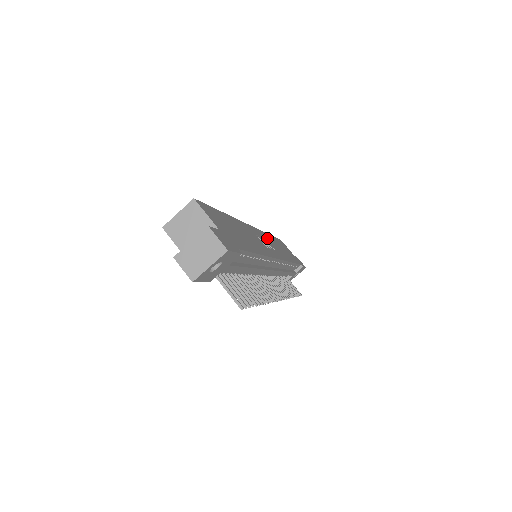
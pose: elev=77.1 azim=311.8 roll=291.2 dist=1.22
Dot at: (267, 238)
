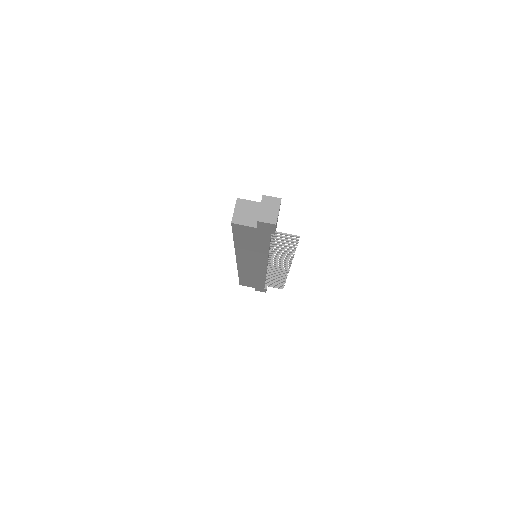
Dot at: occluded
